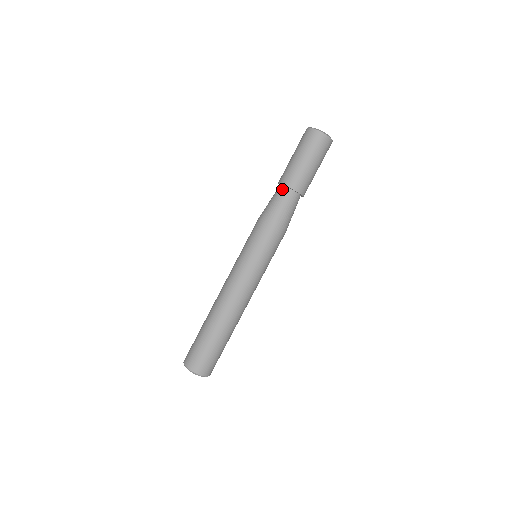
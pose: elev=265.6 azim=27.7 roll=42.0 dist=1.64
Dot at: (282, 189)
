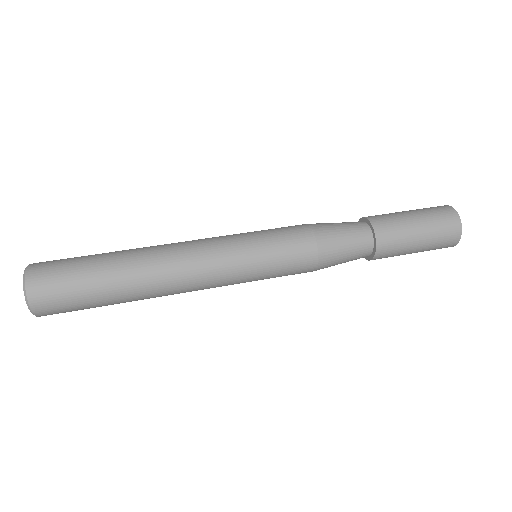
Dot at: (363, 224)
